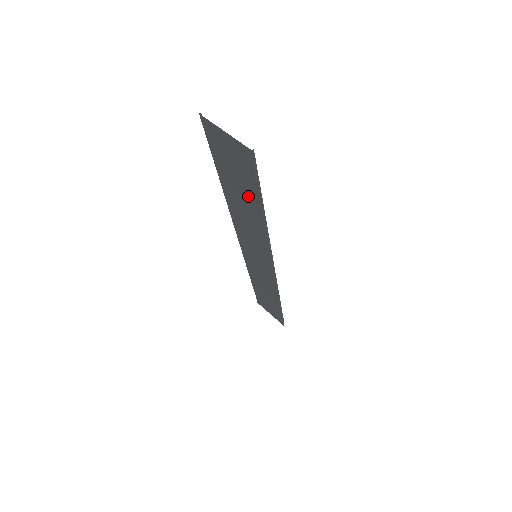
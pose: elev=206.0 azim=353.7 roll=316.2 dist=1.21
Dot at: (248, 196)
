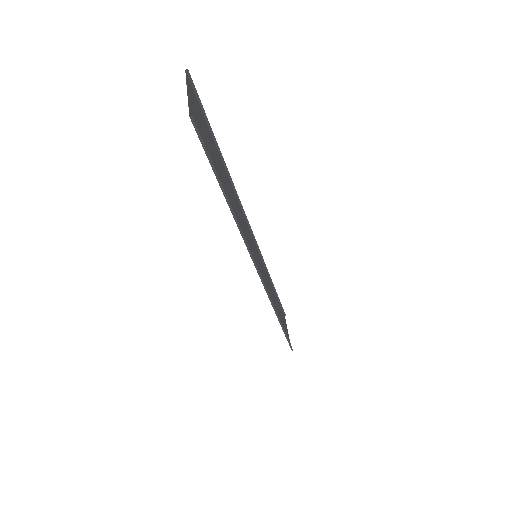
Dot at: (220, 177)
